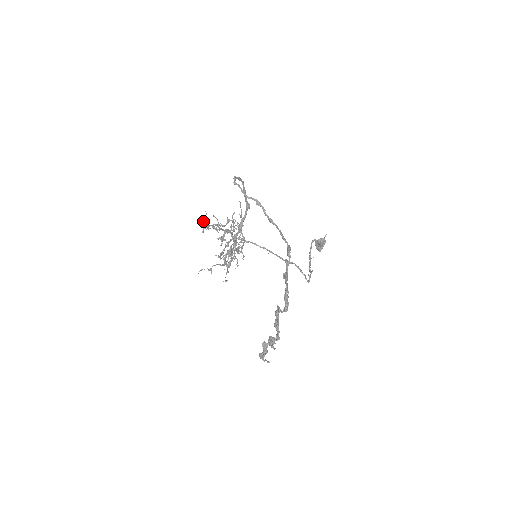
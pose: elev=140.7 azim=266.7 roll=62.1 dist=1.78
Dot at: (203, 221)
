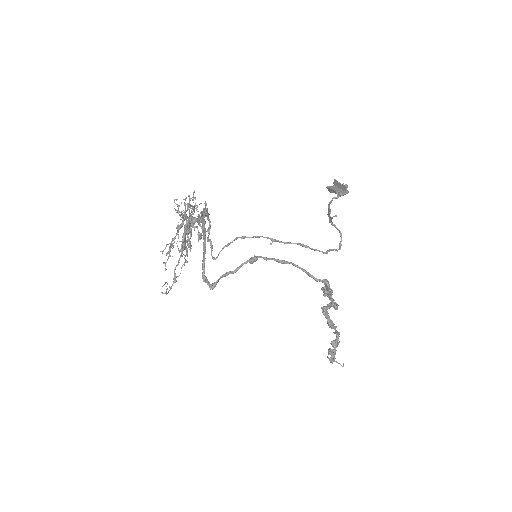
Dot at: (166, 289)
